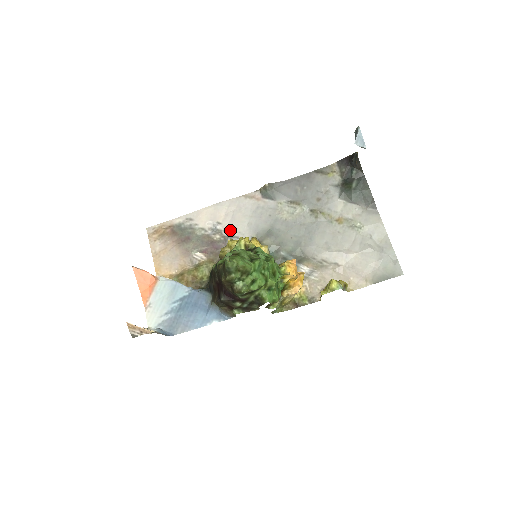
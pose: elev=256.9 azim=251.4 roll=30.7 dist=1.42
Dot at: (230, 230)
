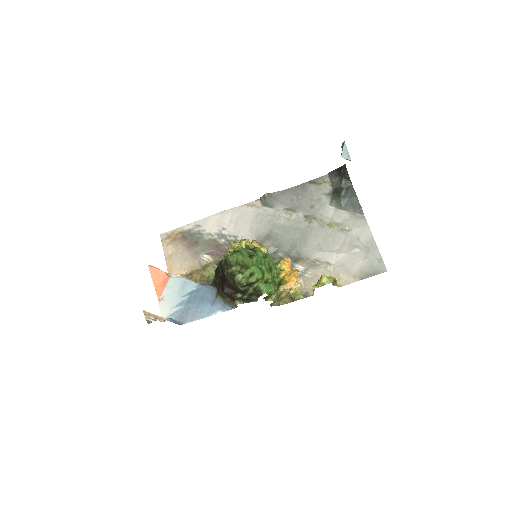
Dot at: (234, 235)
